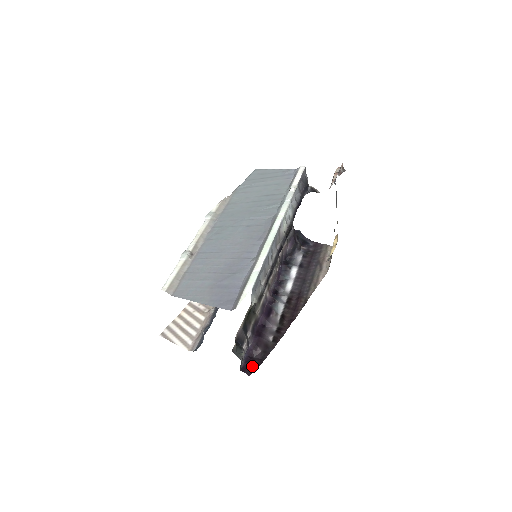
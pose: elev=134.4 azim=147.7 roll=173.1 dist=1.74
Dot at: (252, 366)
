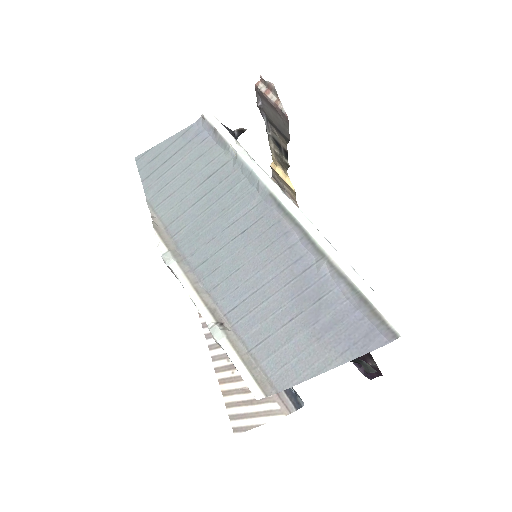
Dot at: (370, 363)
